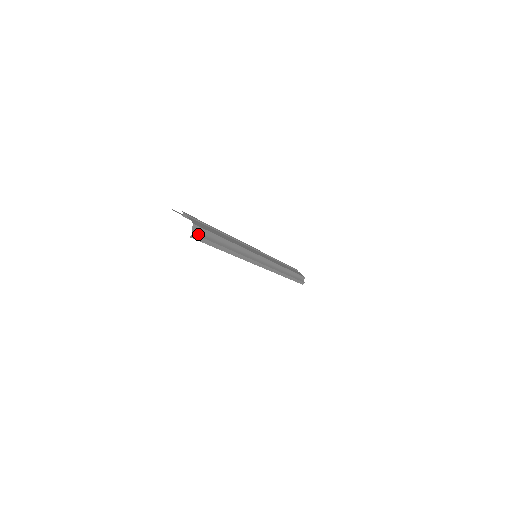
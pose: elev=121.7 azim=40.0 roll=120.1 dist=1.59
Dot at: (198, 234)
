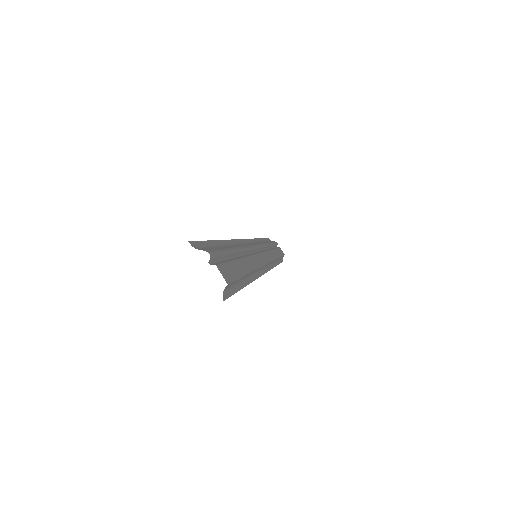
Dot at: (227, 294)
